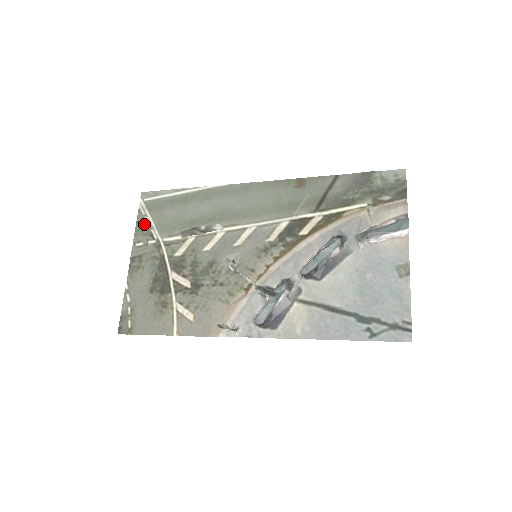
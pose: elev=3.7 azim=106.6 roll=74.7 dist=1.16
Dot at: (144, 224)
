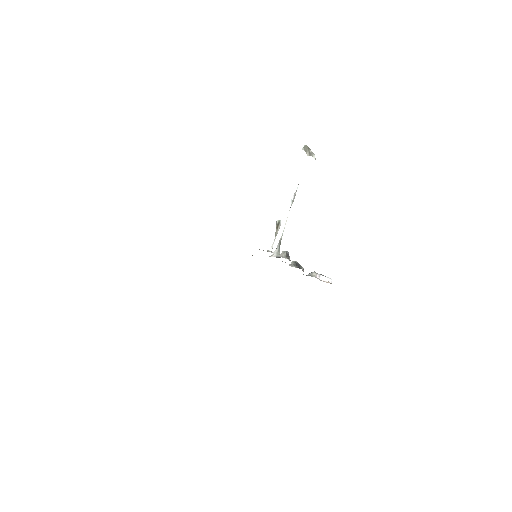
Dot at: occluded
